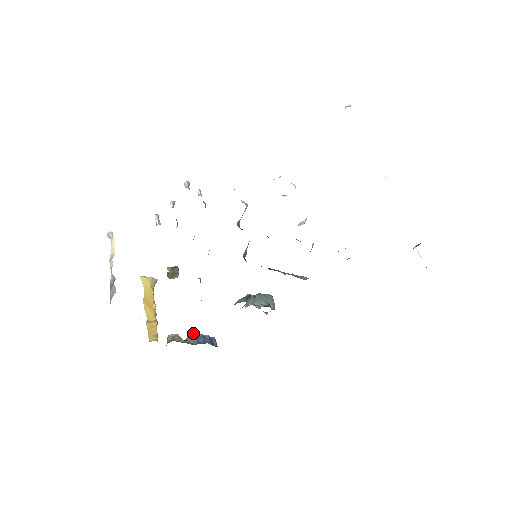
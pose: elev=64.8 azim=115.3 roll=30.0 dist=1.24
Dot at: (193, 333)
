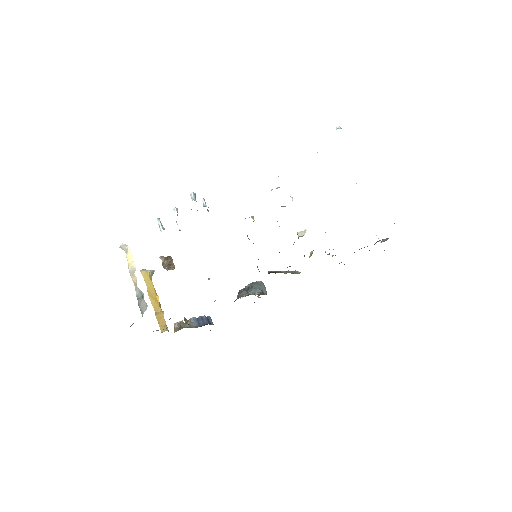
Dot at: (194, 317)
